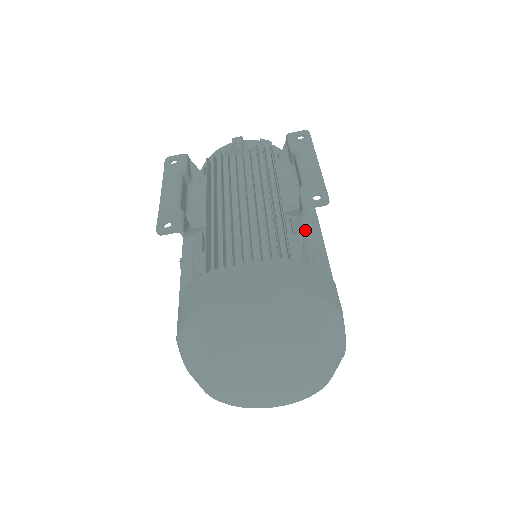
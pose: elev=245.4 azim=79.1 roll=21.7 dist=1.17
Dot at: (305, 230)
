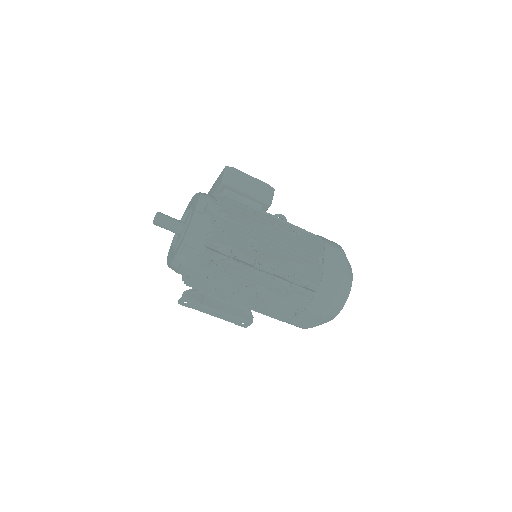
Dot at: (286, 277)
